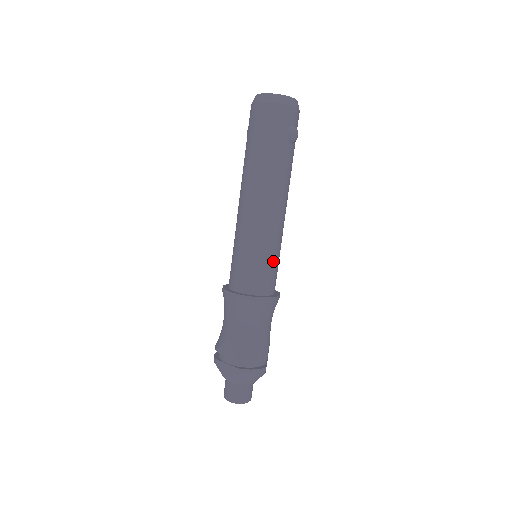
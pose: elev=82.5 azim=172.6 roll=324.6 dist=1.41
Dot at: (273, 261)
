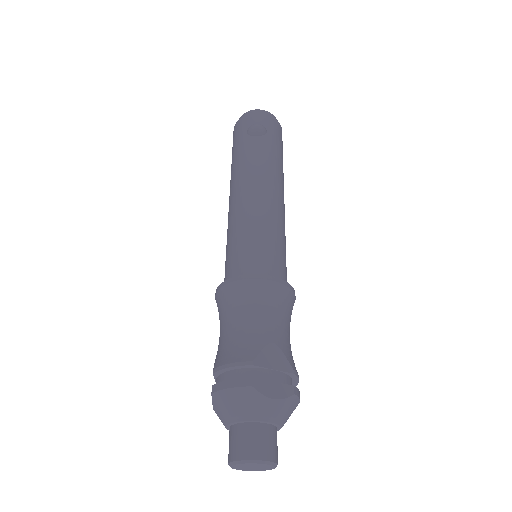
Dot at: (250, 239)
